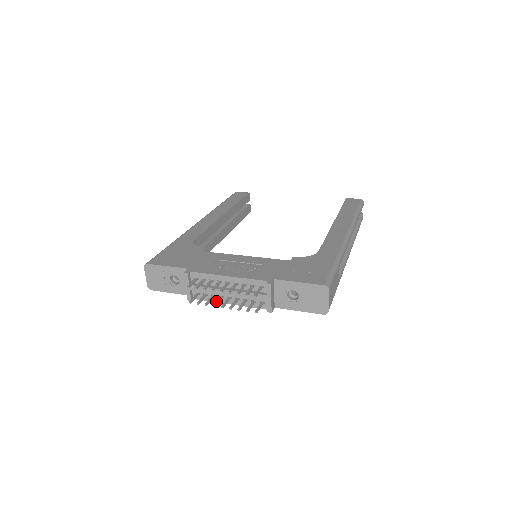
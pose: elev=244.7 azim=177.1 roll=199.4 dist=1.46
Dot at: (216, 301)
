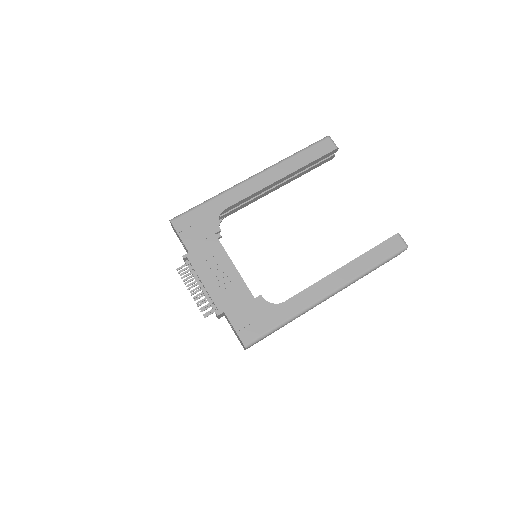
Dot at: (193, 285)
